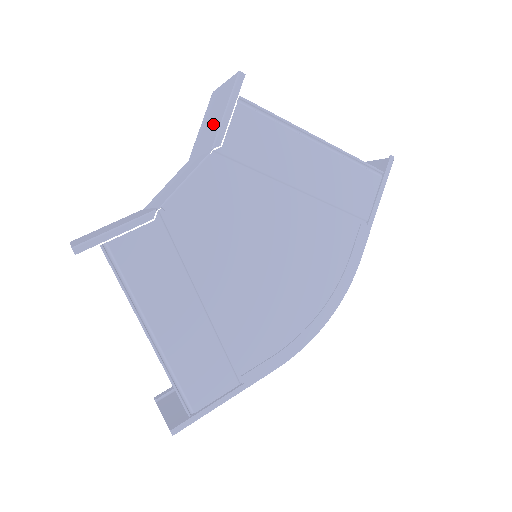
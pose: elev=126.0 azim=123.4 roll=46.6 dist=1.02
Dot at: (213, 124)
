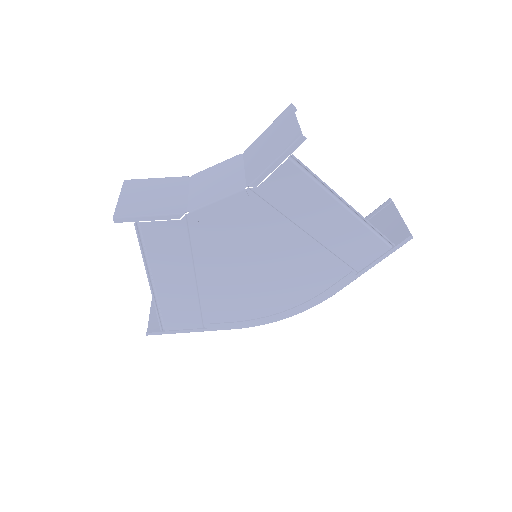
Dot at: (265, 156)
